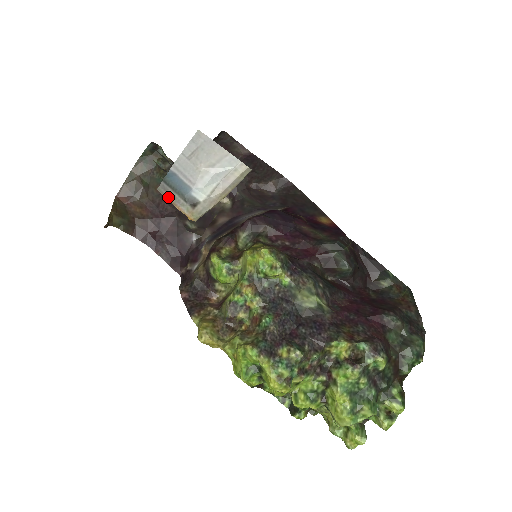
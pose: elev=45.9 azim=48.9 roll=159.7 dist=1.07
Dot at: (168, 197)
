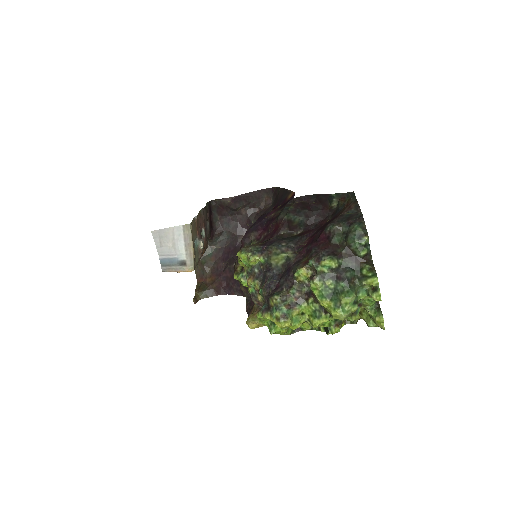
Dot at: (170, 271)
